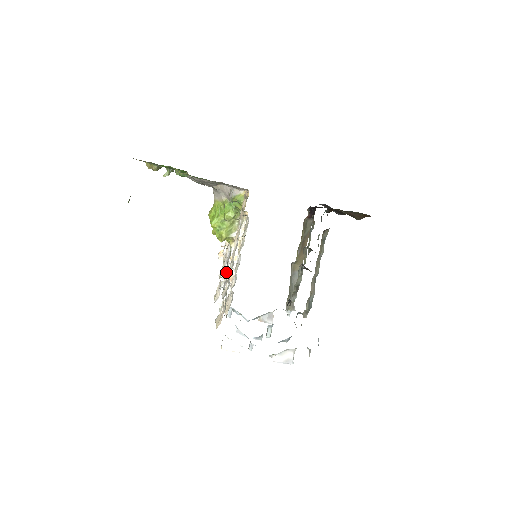
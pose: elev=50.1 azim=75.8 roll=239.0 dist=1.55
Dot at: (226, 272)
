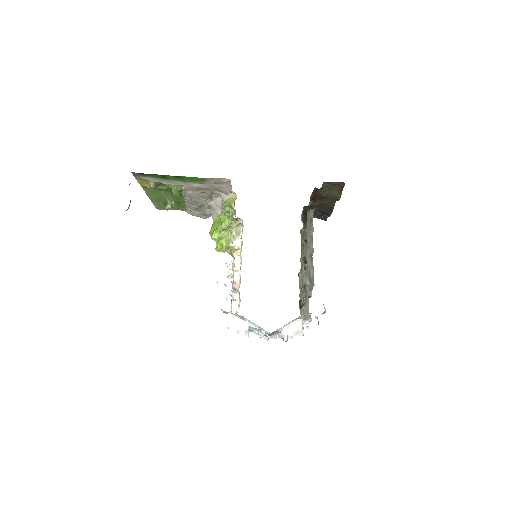
Dot at: (233, 281)
